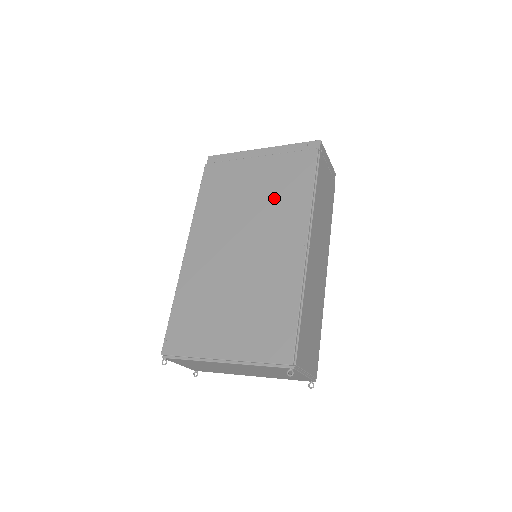
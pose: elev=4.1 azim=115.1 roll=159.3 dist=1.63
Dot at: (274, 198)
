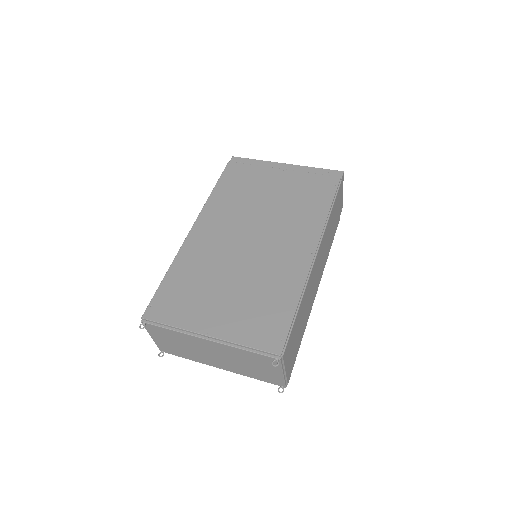
Dot at: (291, 206)
